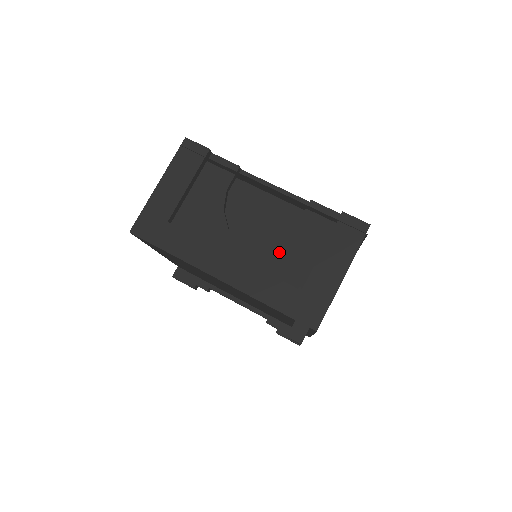
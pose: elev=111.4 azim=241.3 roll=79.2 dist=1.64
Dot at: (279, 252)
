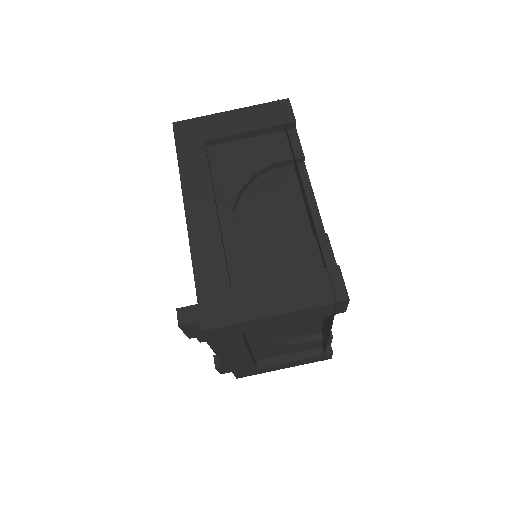
Dot at: (254, 245)
